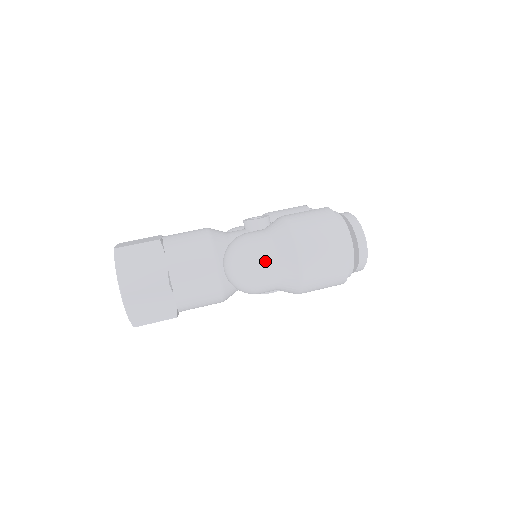
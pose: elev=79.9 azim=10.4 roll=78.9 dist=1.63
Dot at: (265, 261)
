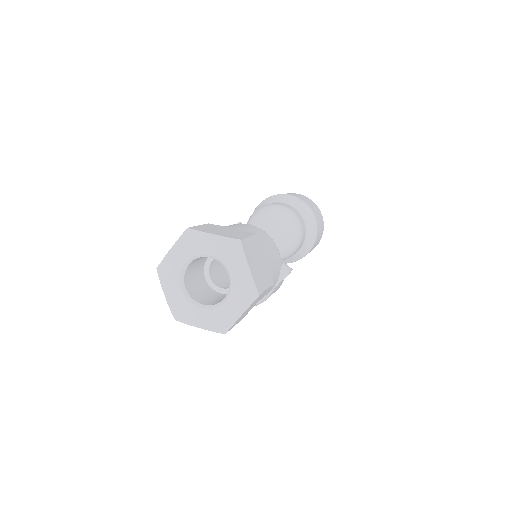
Dot at: (290, 207)
